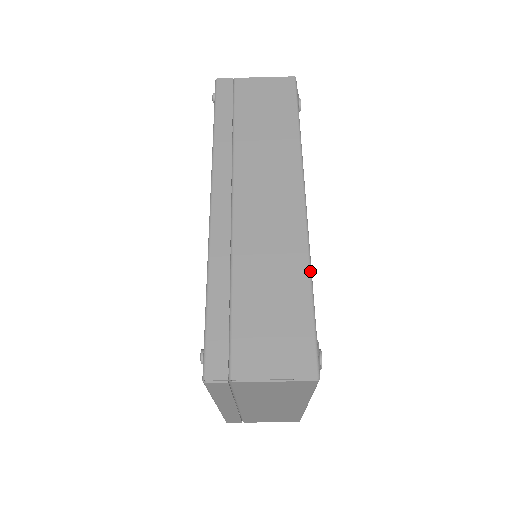
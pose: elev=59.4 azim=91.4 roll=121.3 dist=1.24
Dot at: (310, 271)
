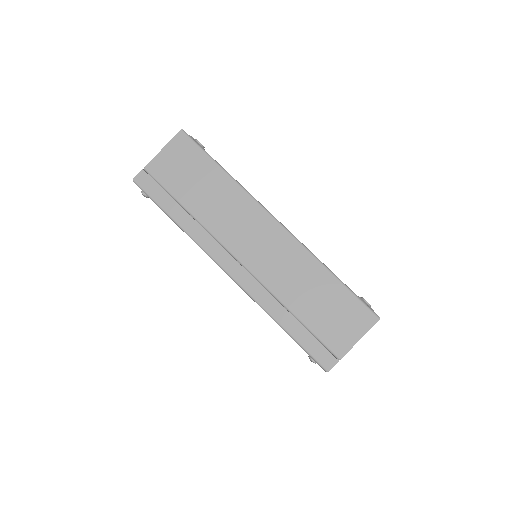
Dot at: (323, 264)
